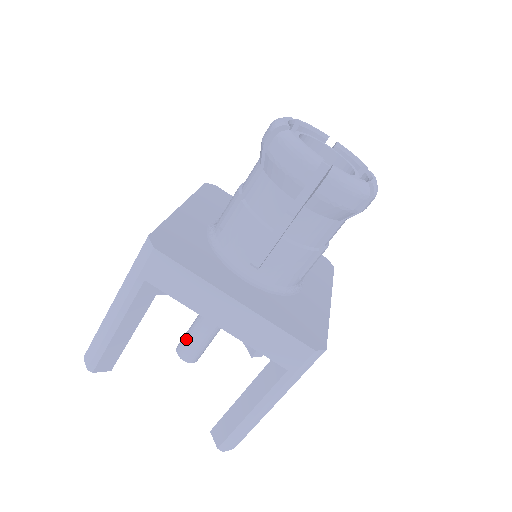
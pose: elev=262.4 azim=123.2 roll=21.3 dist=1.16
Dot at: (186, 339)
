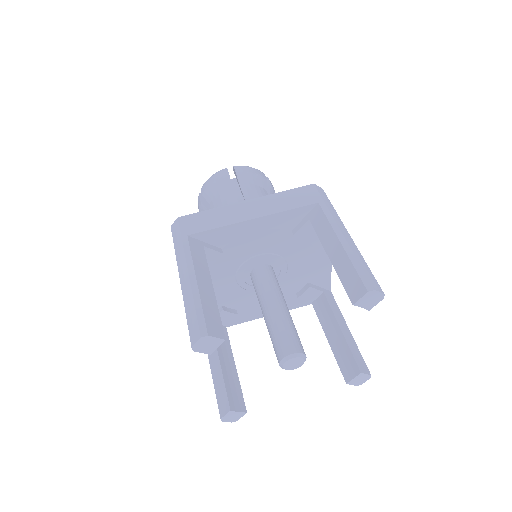
Dot at: (275, 339)
